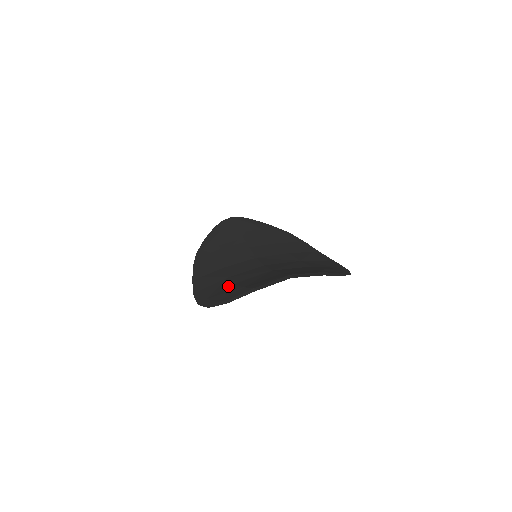
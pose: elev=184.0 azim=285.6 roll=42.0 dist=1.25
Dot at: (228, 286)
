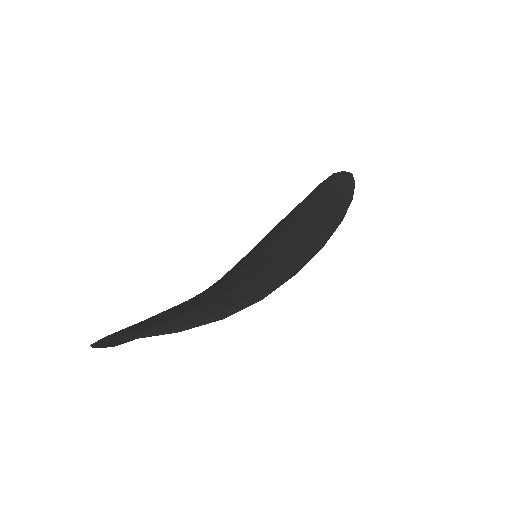
Dot at: occluded
